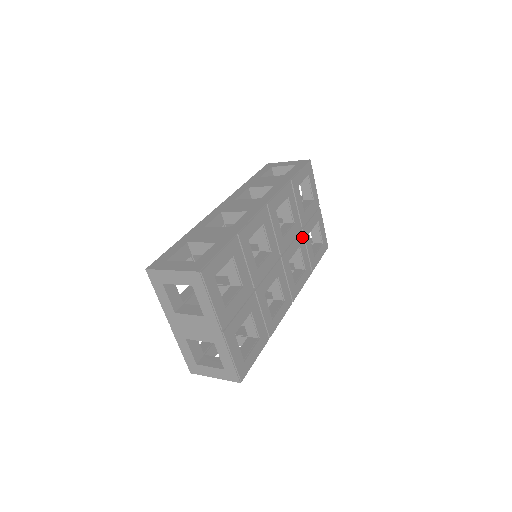
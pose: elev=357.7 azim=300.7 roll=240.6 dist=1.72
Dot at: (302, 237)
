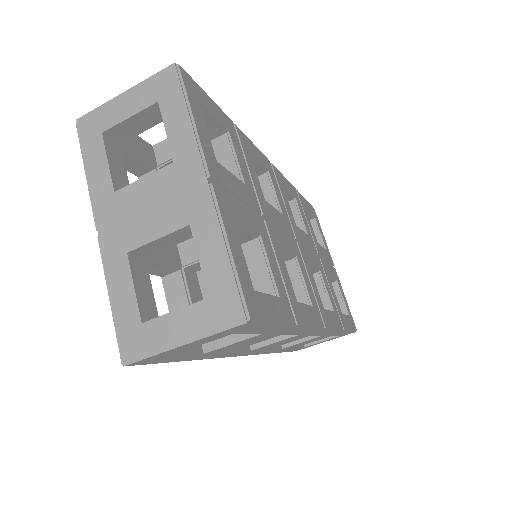
Dot at: (320, 265)
